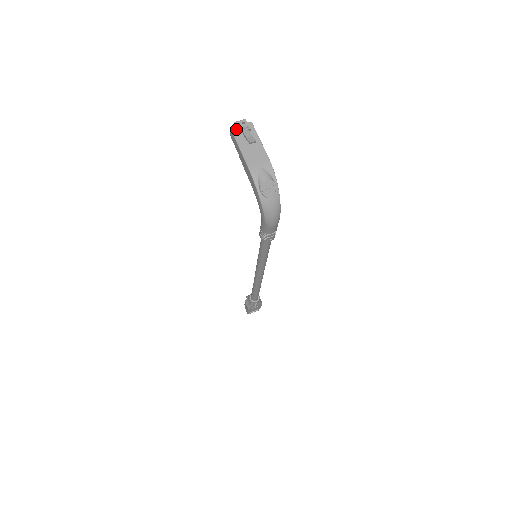
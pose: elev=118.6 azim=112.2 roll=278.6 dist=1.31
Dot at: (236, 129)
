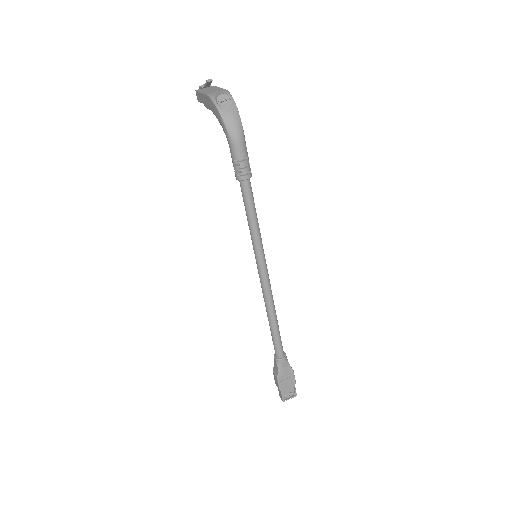
Dot at: (200, 89)
